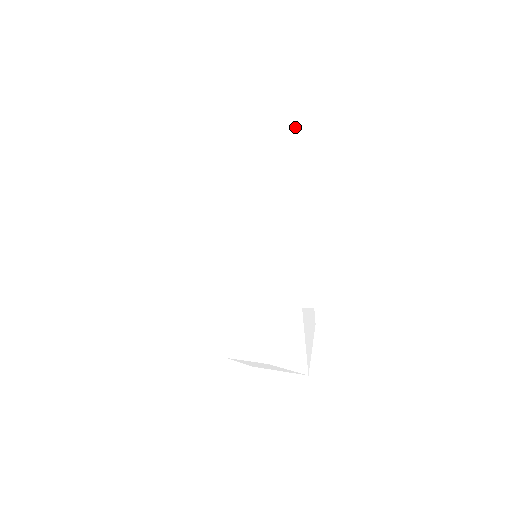
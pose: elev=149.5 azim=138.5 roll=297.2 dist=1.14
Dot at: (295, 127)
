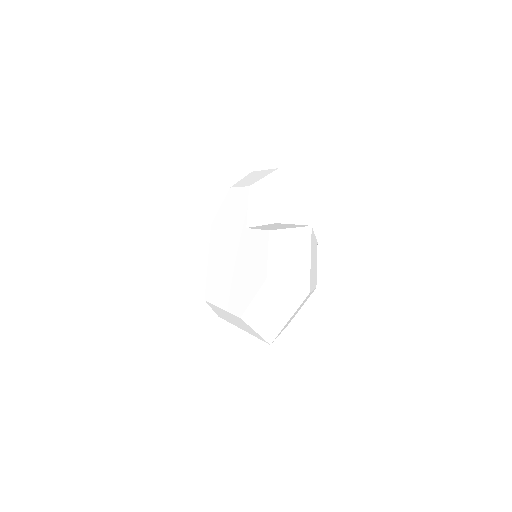
Dot at: occluded
